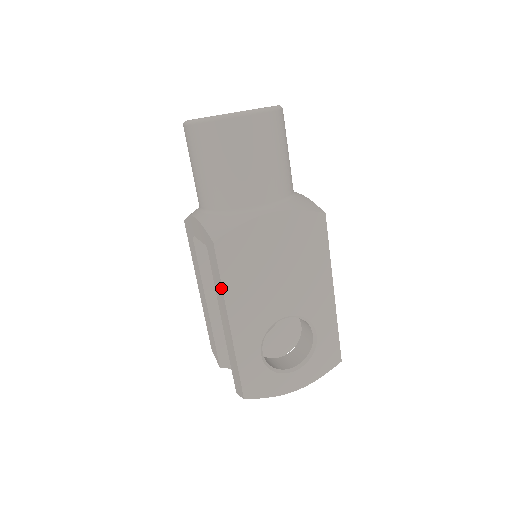
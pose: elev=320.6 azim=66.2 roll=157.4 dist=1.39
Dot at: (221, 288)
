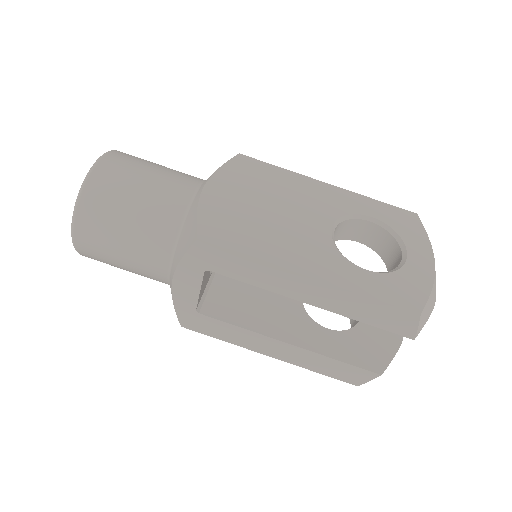
Dot at: (257, 263)
